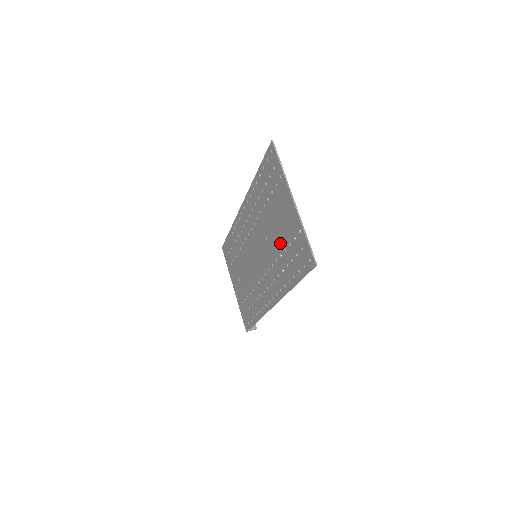
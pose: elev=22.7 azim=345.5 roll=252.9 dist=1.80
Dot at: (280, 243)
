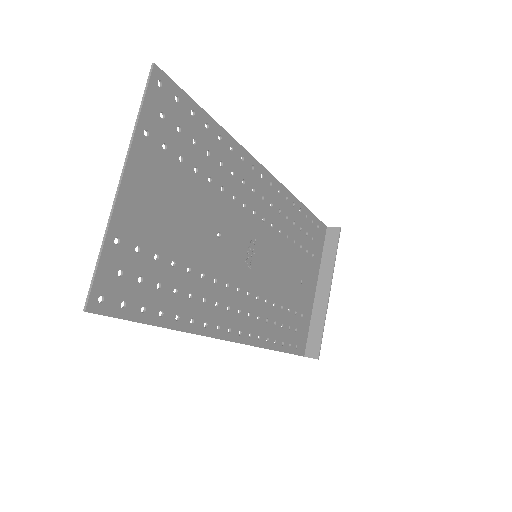
Dot at: (181, 249)
